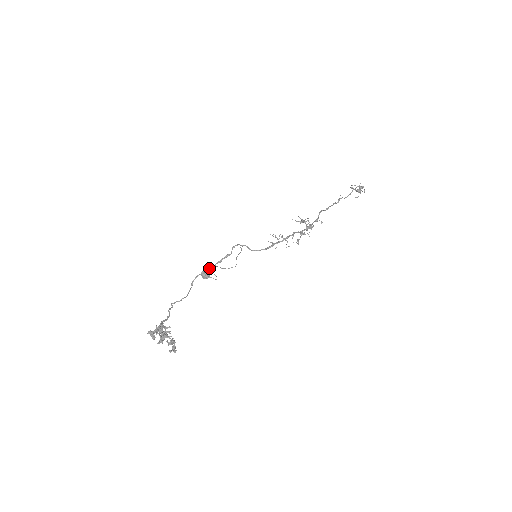
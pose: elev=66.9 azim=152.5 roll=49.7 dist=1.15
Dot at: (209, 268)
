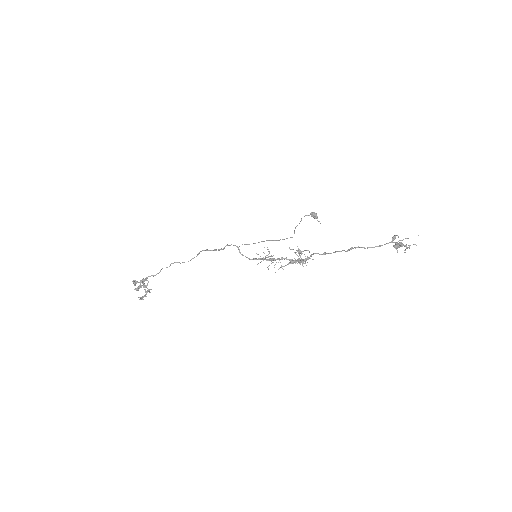
Dot at: (210, 250)
